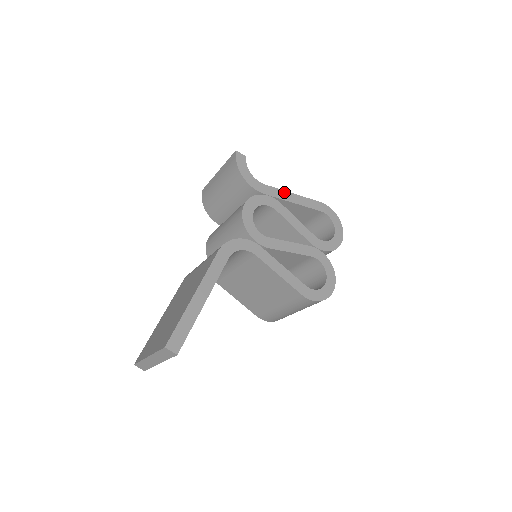
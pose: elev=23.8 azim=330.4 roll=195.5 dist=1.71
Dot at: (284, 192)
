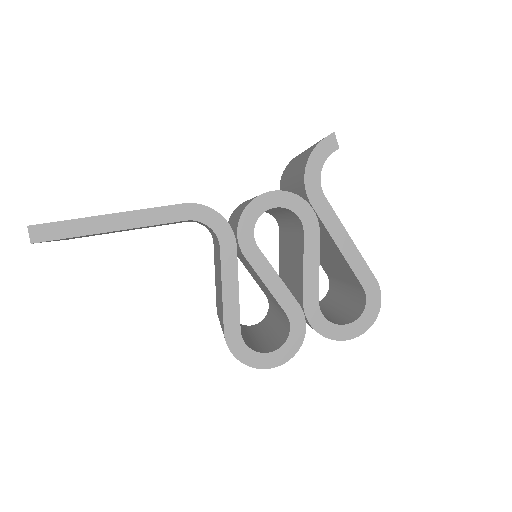
Dot at: (340, 225)
